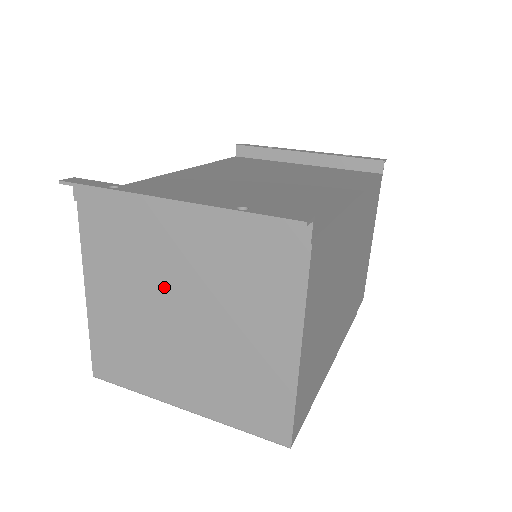
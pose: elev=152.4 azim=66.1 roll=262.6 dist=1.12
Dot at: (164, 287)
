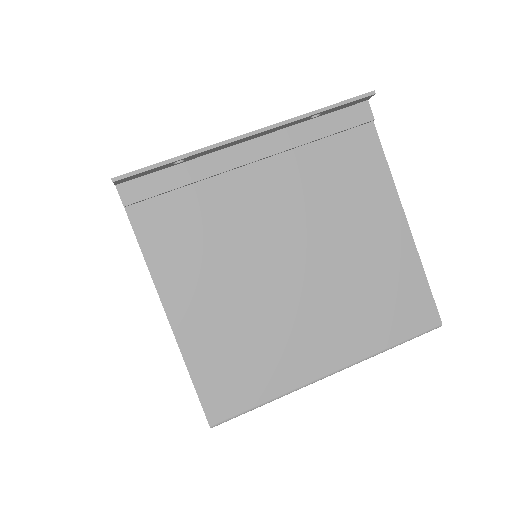
Dot at: (261, 244)
